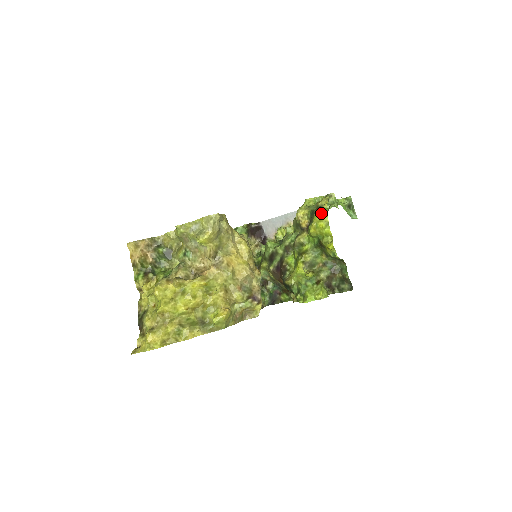
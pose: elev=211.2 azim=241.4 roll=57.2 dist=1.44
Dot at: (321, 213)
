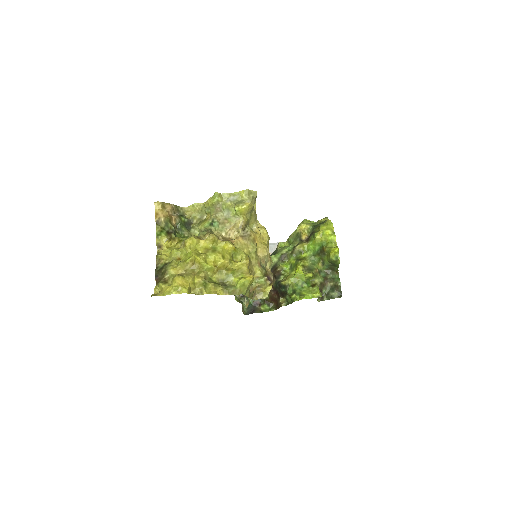
Dot at: (328, 223)
